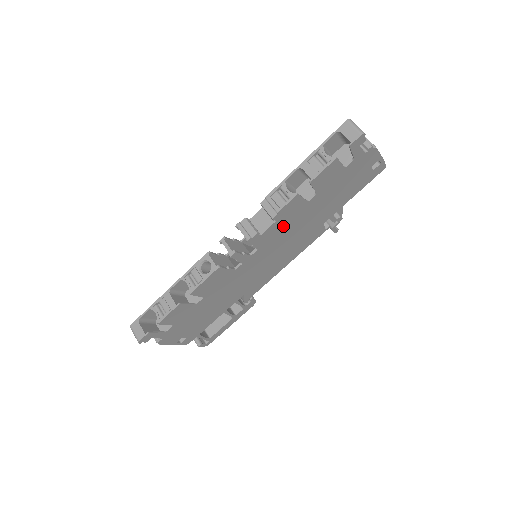
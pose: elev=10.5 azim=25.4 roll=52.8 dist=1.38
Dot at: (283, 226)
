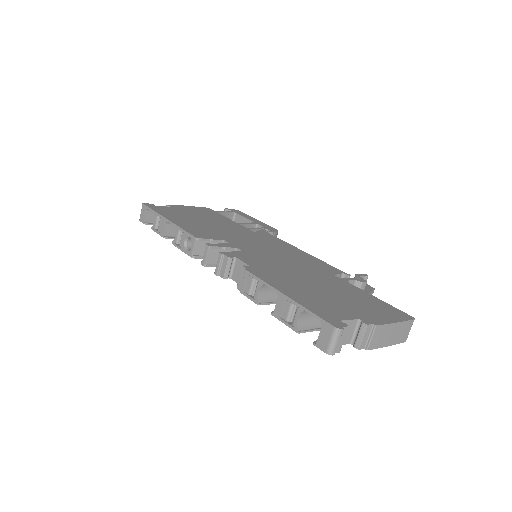
Dot at: occluded
